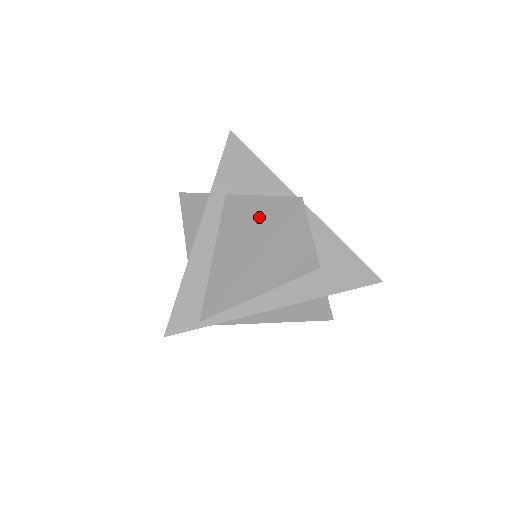
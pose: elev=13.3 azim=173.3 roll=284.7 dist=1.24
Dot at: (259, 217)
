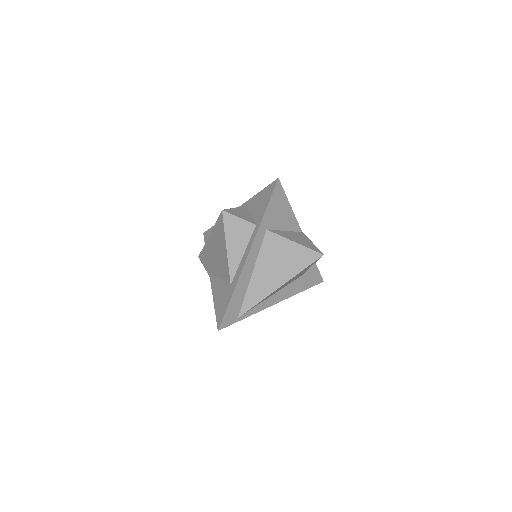
Dot at: (292, 258)
